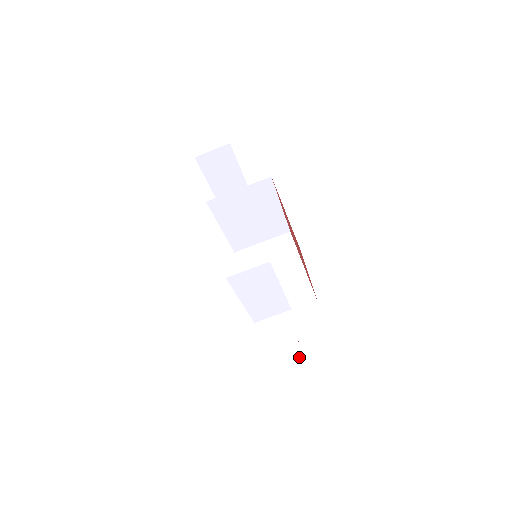
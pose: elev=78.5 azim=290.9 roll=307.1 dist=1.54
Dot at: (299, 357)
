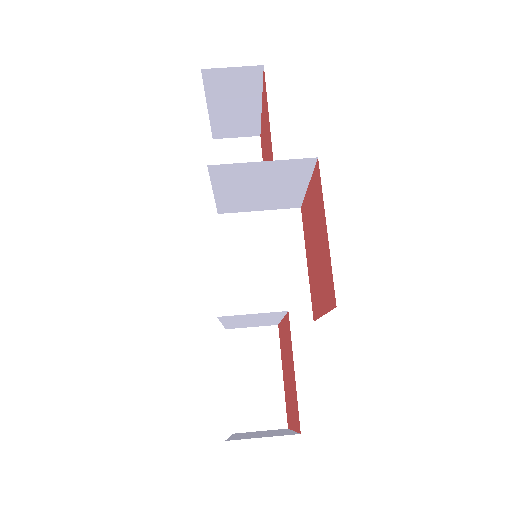
Dot at: (274, 393)
